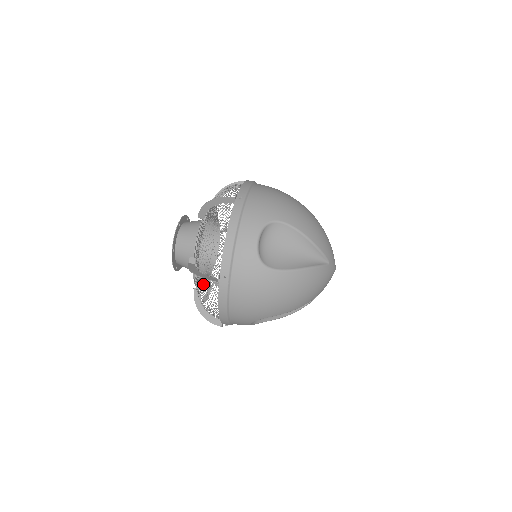
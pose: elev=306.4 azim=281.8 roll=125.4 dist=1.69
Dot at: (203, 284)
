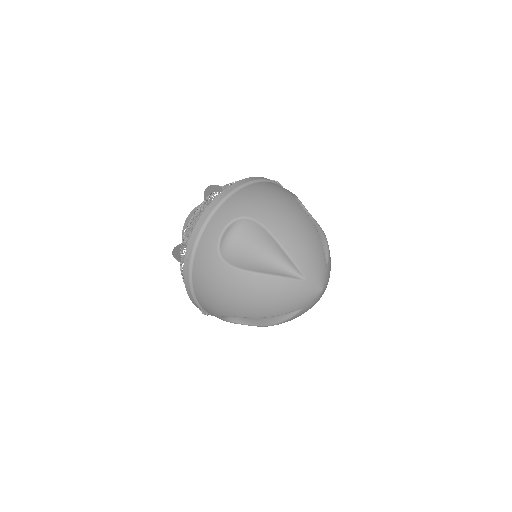
Dot at: (180, 264)
